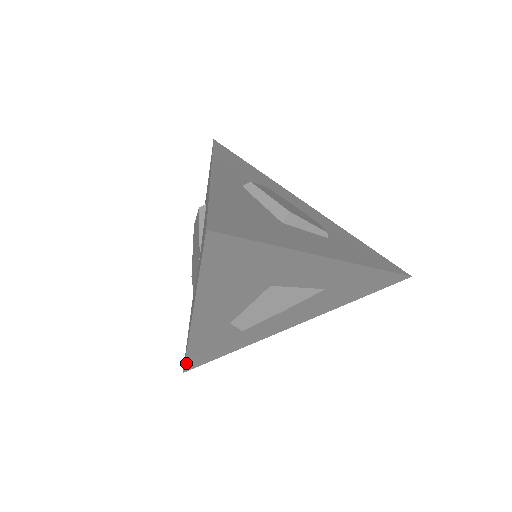
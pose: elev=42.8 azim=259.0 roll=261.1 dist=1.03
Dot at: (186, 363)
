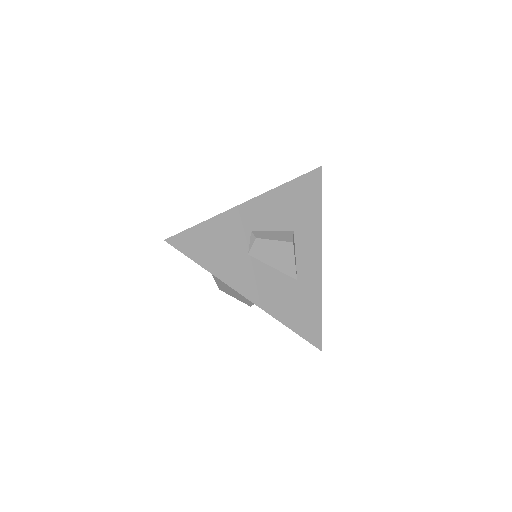
Dot at: (185, 232)
